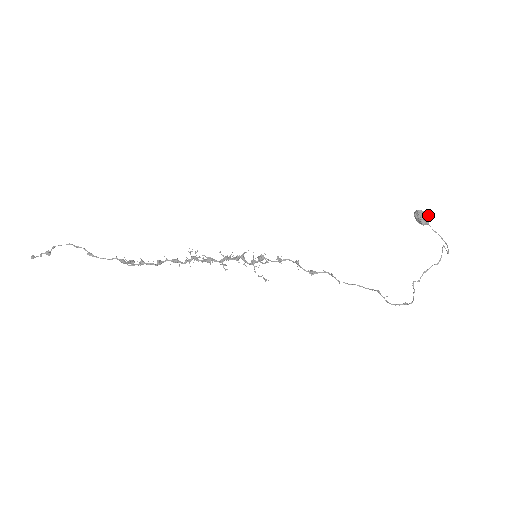
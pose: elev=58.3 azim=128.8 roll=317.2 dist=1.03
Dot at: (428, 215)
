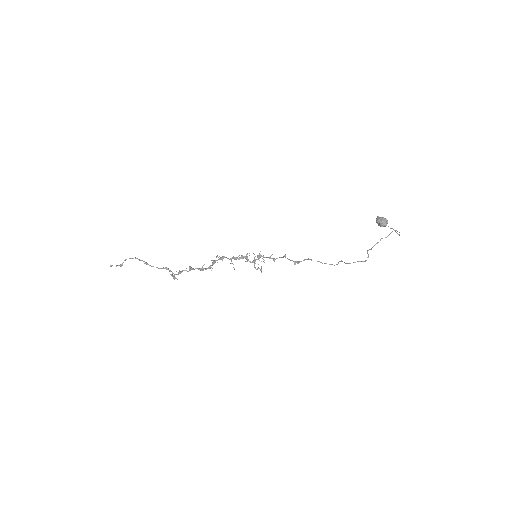
Dot at: (385, 218)
